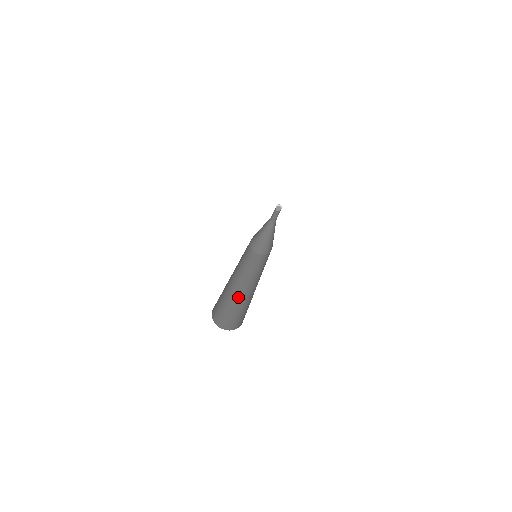
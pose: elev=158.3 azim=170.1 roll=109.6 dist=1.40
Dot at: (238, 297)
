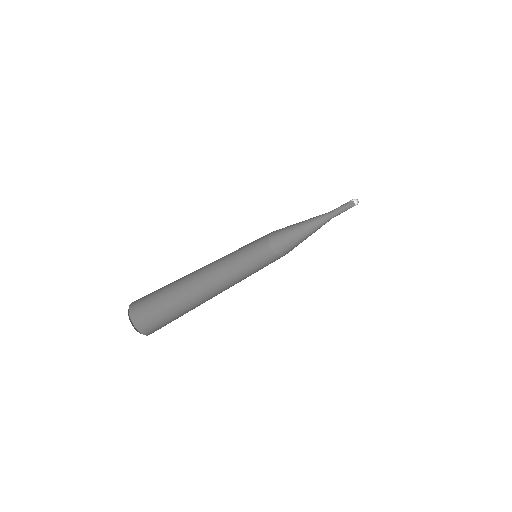
Dot at: (194, 297)
